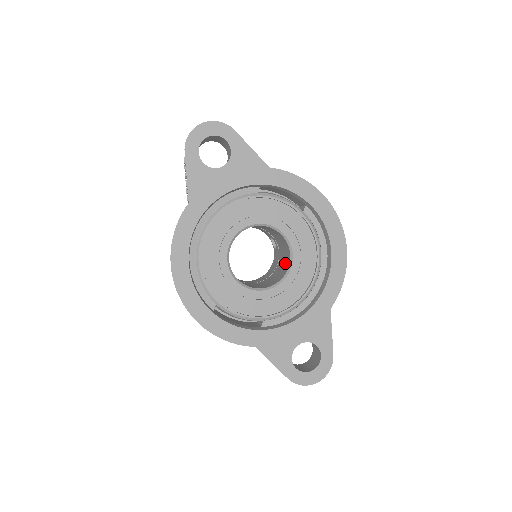
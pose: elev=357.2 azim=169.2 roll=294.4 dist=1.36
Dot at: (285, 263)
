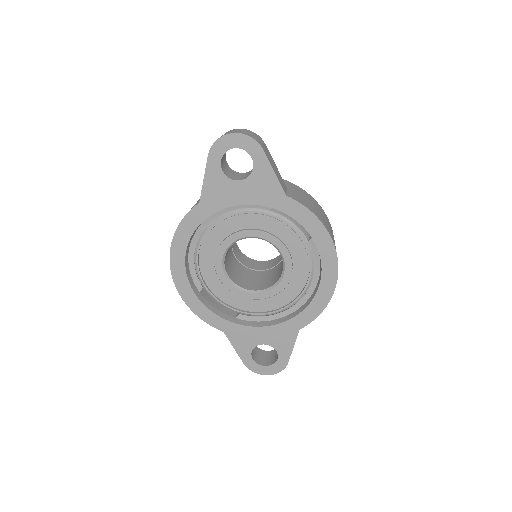
Dot at: (279, 272)
